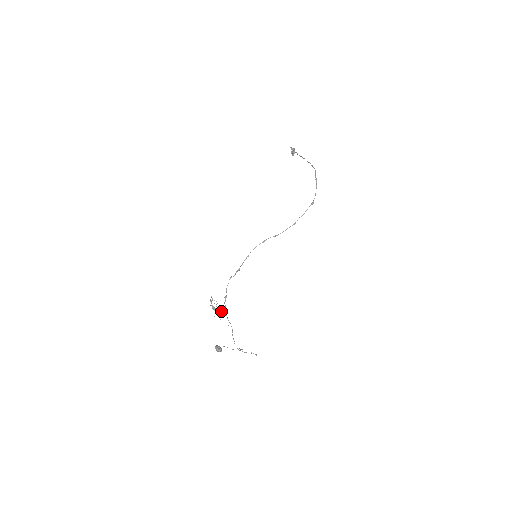
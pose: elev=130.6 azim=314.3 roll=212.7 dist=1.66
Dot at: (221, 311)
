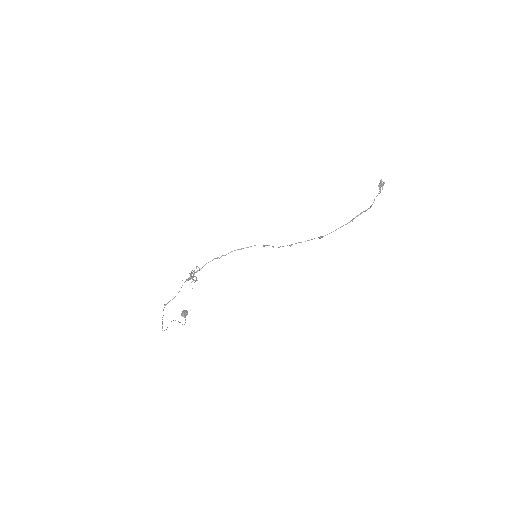
Dot at: occluded
